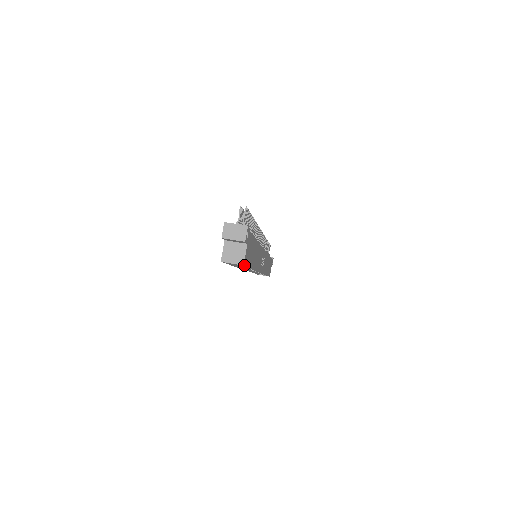
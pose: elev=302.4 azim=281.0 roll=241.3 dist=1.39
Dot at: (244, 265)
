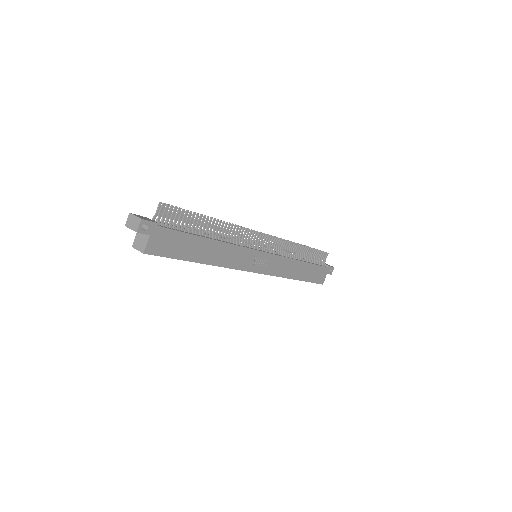
Dot at: (148, 254)
